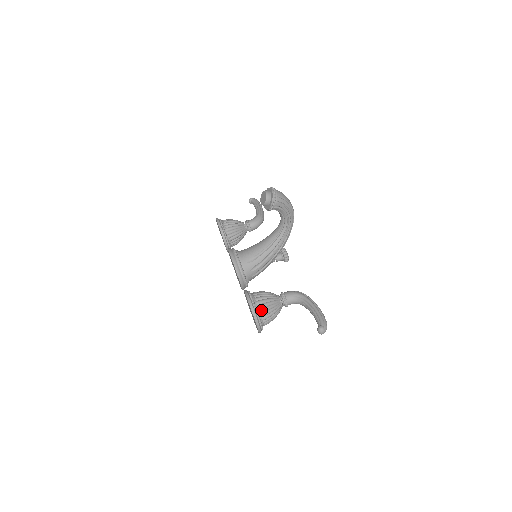
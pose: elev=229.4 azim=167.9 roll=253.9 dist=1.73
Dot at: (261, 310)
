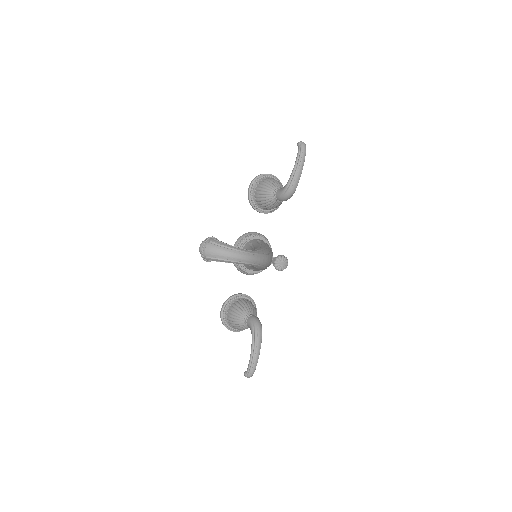
Dot at: (230, 325)
